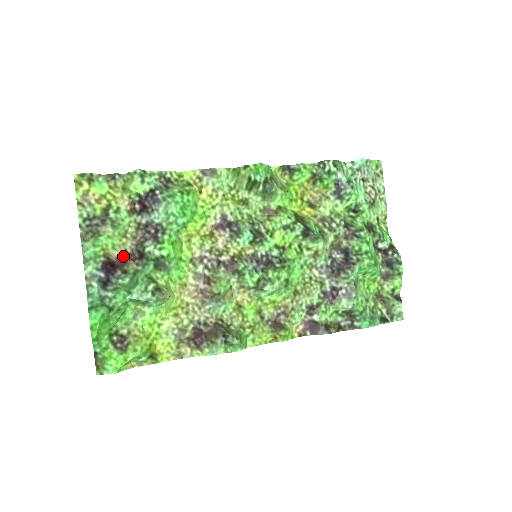
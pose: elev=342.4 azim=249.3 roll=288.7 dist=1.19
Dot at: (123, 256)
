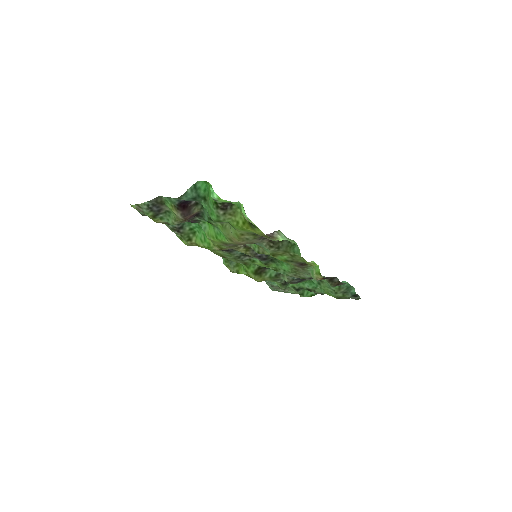
Dot at: (183, 218)
